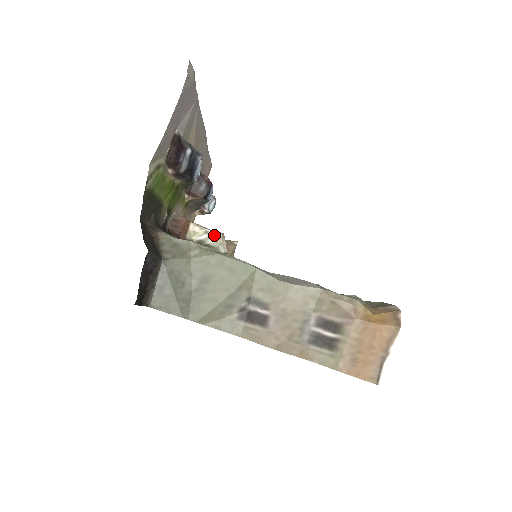
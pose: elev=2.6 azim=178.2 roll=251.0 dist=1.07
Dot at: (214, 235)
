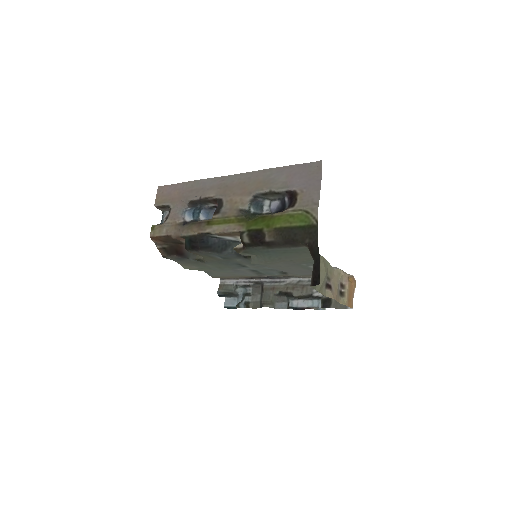
Dot at: occluded
